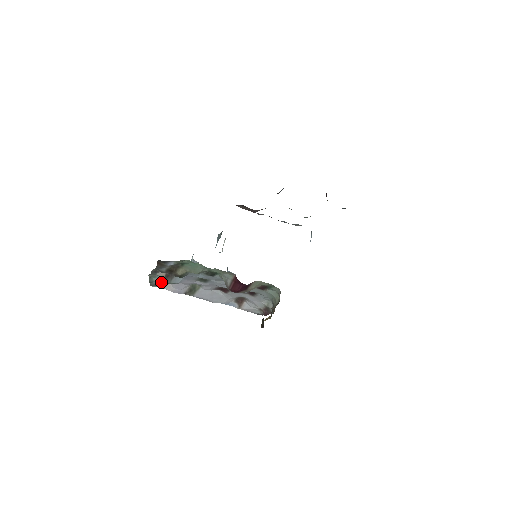
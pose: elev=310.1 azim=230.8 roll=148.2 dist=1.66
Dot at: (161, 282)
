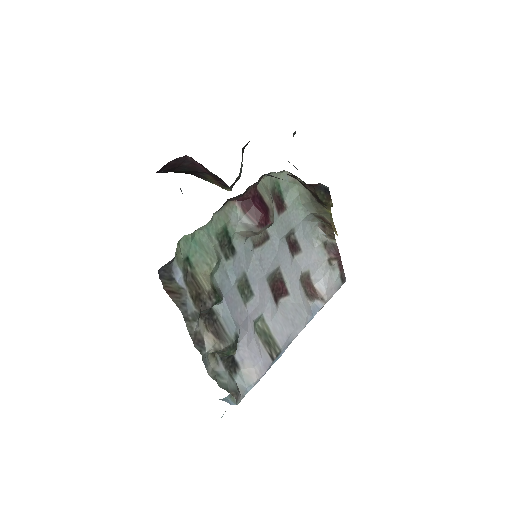
Dot at: (238, 383)
